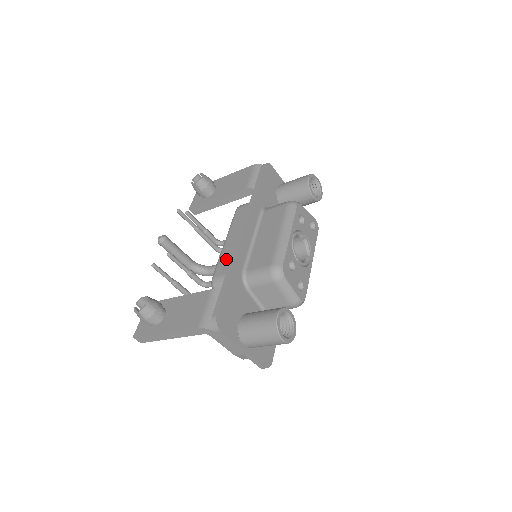
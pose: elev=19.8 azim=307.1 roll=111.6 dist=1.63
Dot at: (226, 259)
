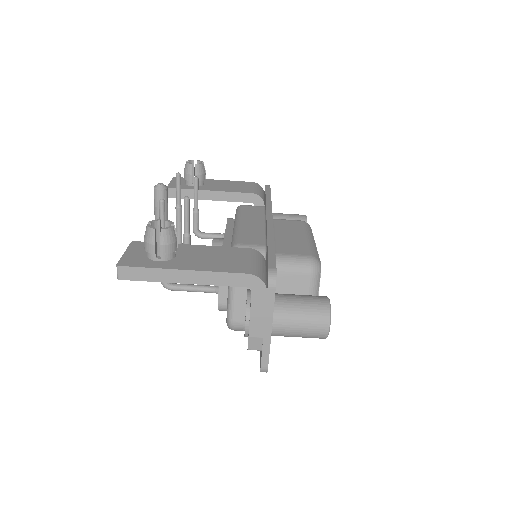
Dot at: (251, 234)
